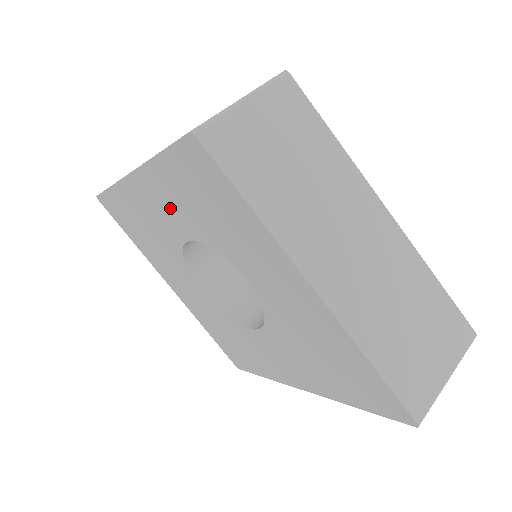
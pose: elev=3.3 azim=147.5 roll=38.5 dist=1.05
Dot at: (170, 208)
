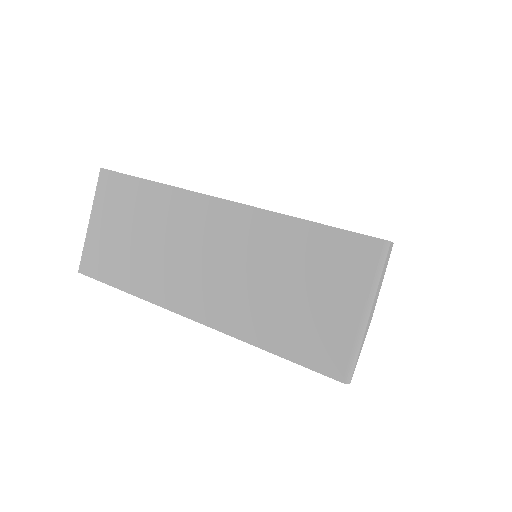
Dot at: occluded
